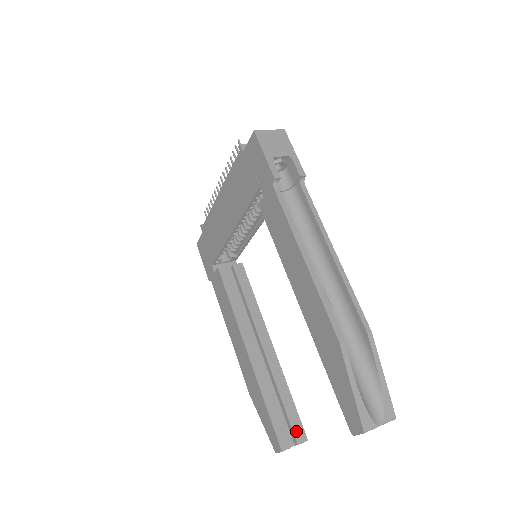
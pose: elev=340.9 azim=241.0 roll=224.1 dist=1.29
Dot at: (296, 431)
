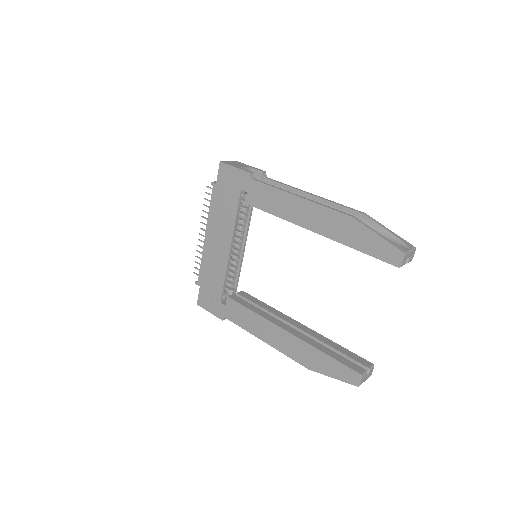
Dot at: (362, 362)
